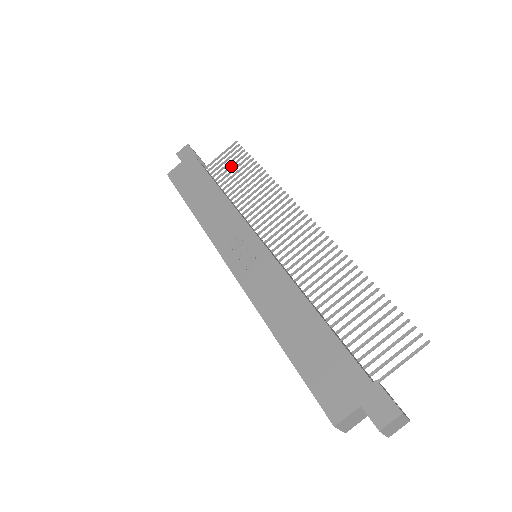
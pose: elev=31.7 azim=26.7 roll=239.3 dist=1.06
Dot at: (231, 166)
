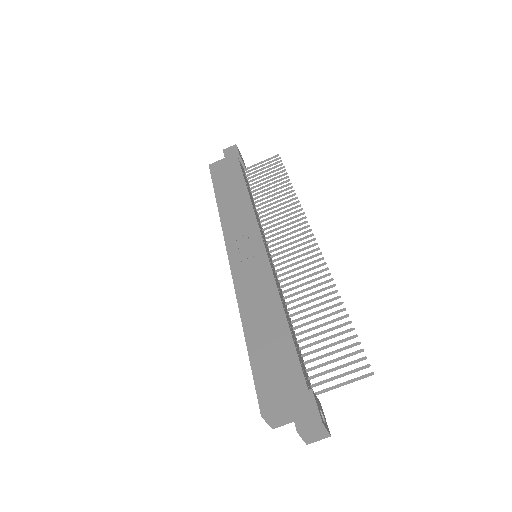
Dot at: (266, 174)
